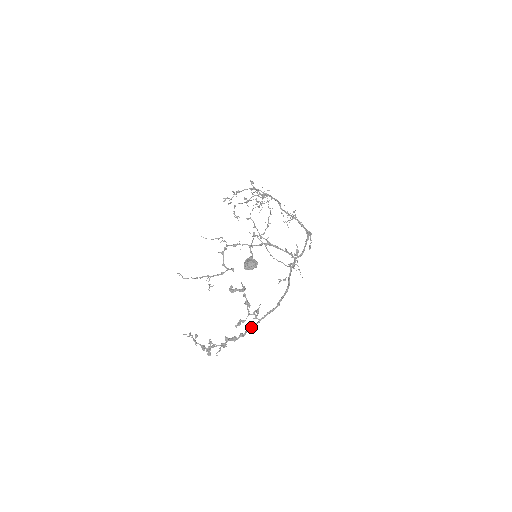
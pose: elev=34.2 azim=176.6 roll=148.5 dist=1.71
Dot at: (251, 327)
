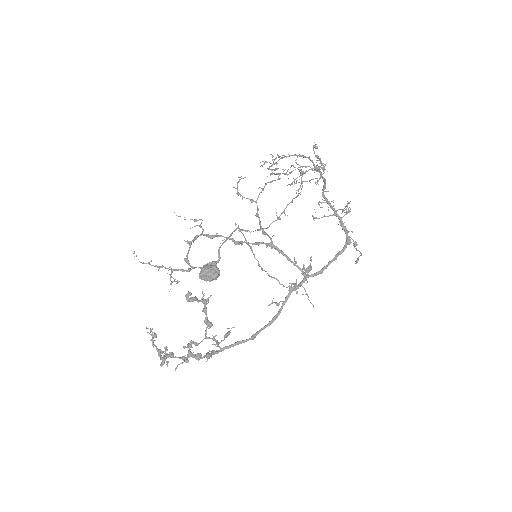
Dot at: (211, 353)
